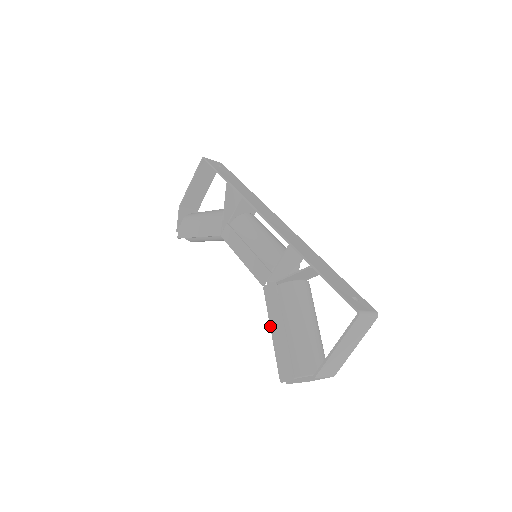
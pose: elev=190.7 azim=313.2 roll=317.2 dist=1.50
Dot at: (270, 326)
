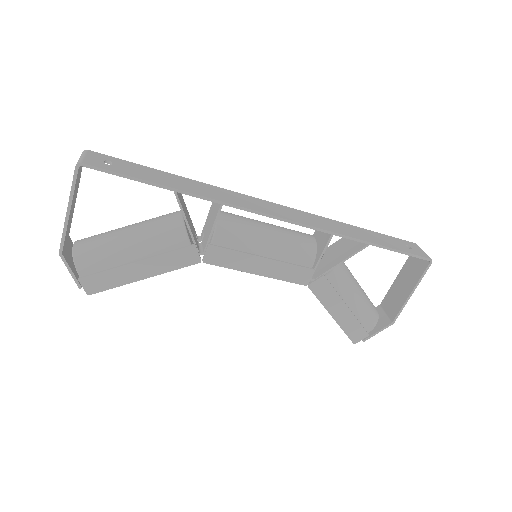
Dot at: (329, 313)
